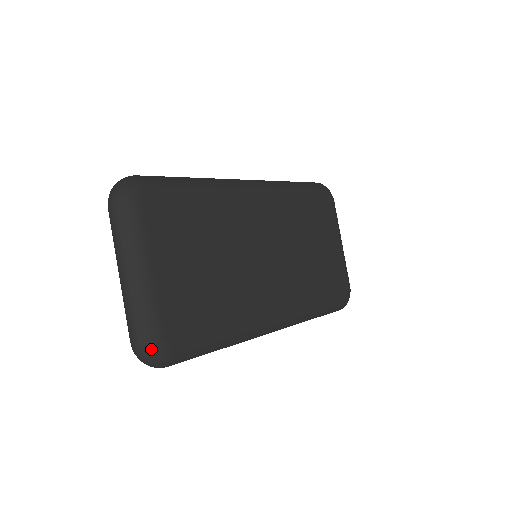
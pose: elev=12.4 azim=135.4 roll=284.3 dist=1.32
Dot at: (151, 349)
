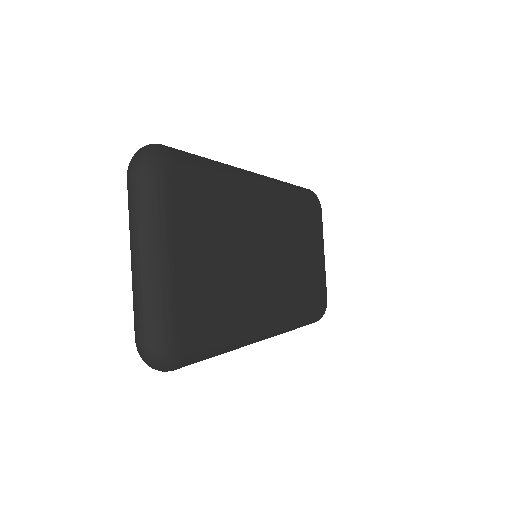
Dot at: (163, 349)
